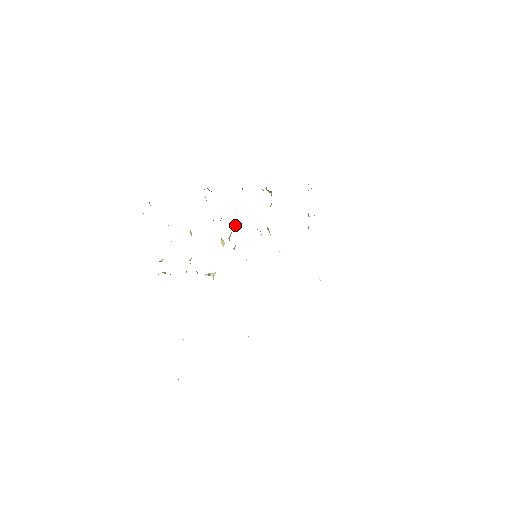
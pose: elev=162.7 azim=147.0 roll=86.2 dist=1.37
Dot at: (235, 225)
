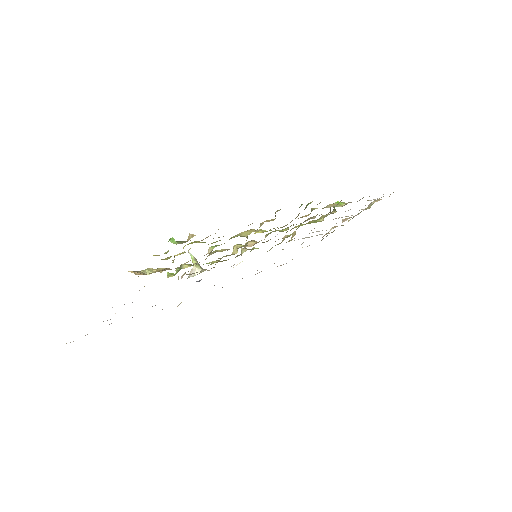
Dot at: (266, 236)
